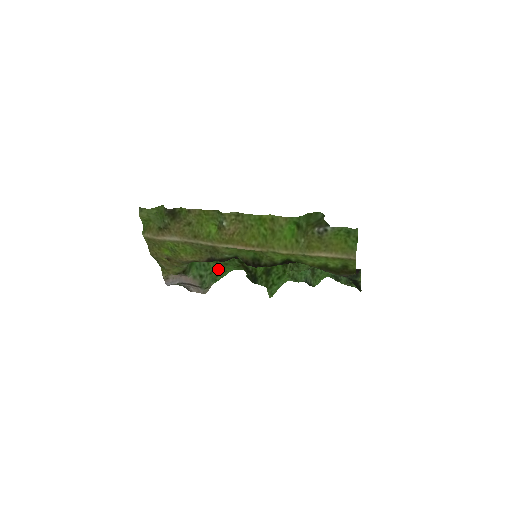
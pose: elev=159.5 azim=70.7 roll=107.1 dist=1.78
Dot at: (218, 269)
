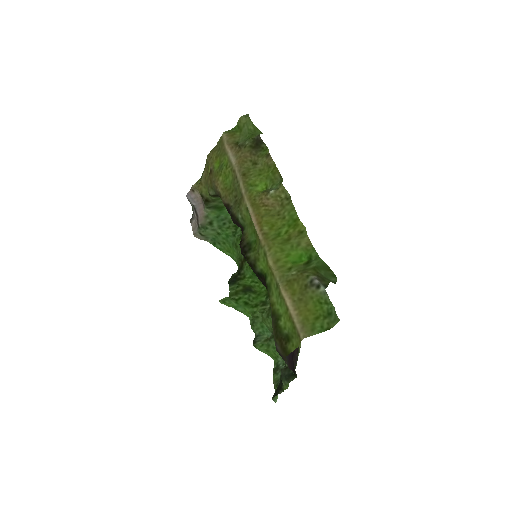
Dot at: (227, 240)
